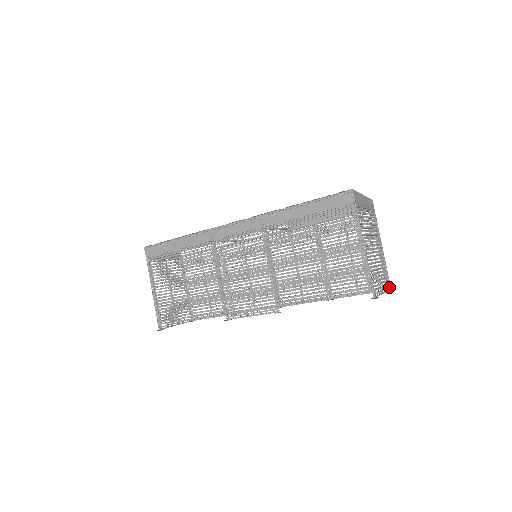
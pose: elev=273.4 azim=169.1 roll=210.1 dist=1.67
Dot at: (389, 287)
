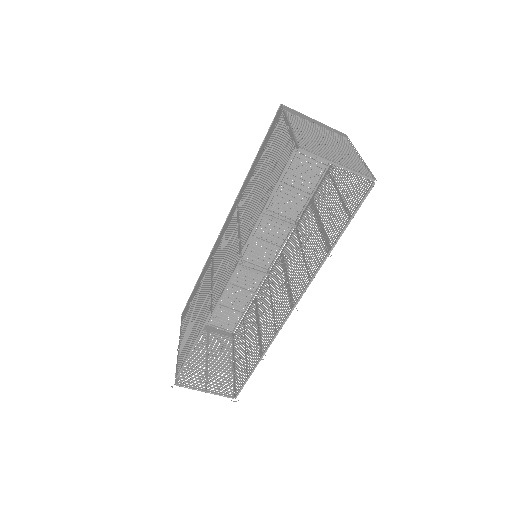
Dot at: (368, 176)
